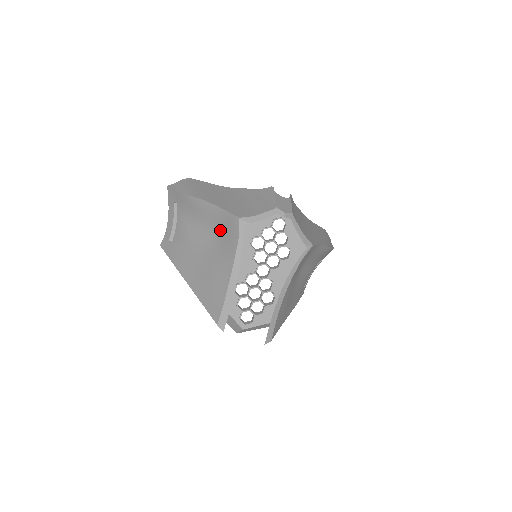
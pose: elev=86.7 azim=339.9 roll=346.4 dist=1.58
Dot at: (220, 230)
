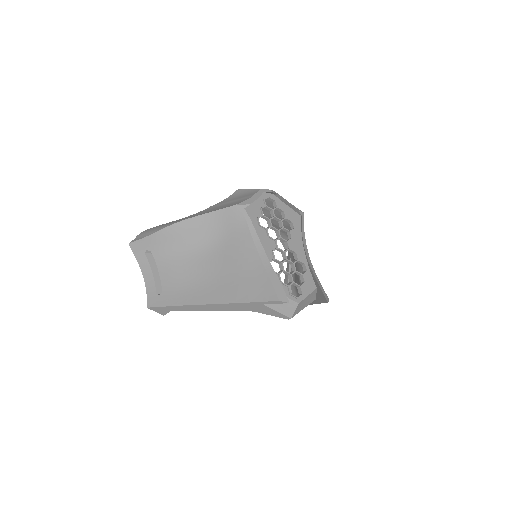
Dot at: (219, 234)
